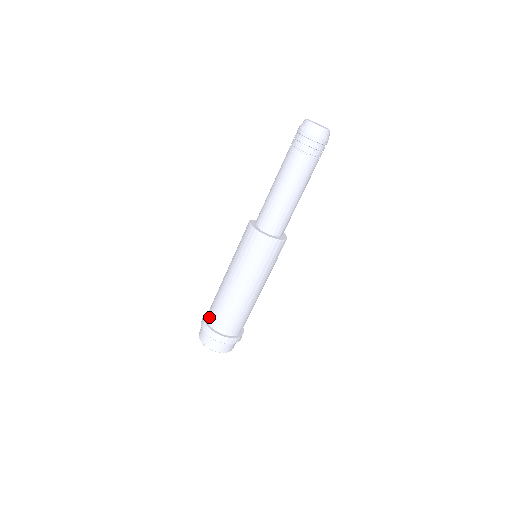
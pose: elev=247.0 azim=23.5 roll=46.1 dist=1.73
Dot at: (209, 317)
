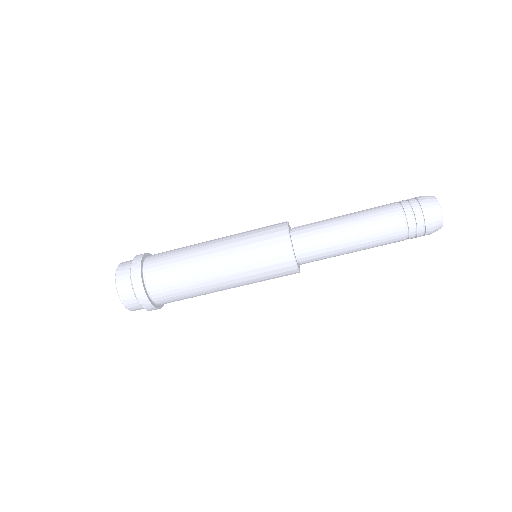
Dot at: (155, 290)
